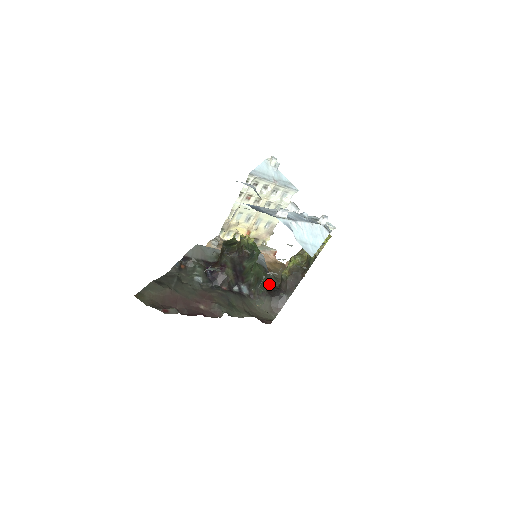
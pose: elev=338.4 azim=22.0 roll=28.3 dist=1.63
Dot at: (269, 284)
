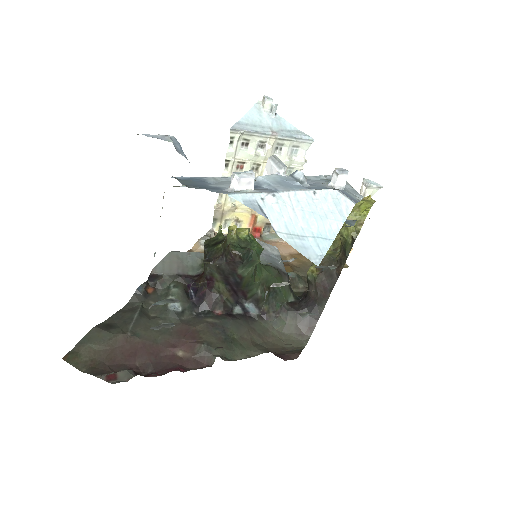
Dot at: (290, 291)
